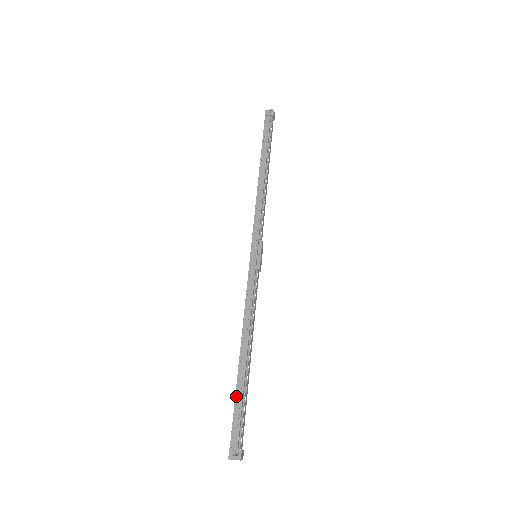
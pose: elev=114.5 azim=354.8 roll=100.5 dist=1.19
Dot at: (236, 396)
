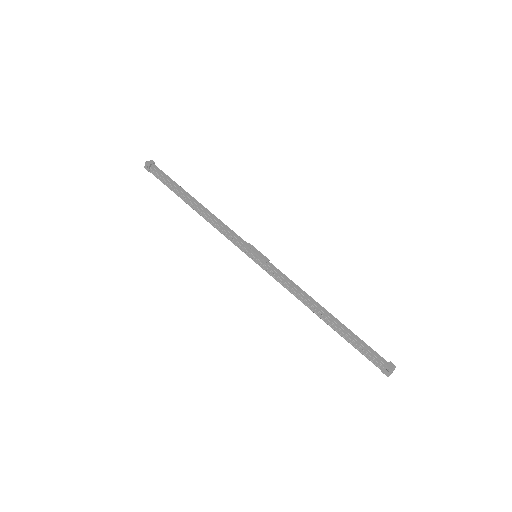
Dot at: (349, 342)
